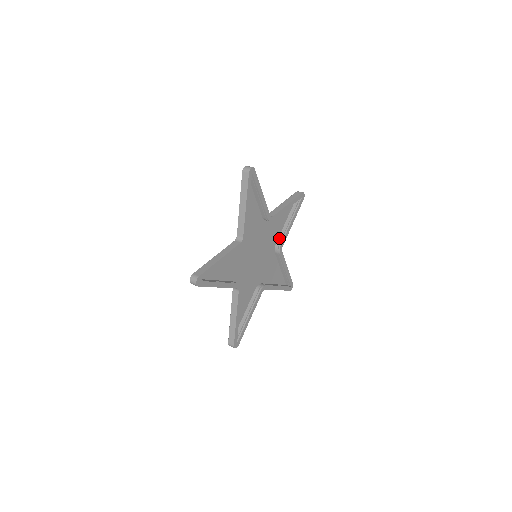
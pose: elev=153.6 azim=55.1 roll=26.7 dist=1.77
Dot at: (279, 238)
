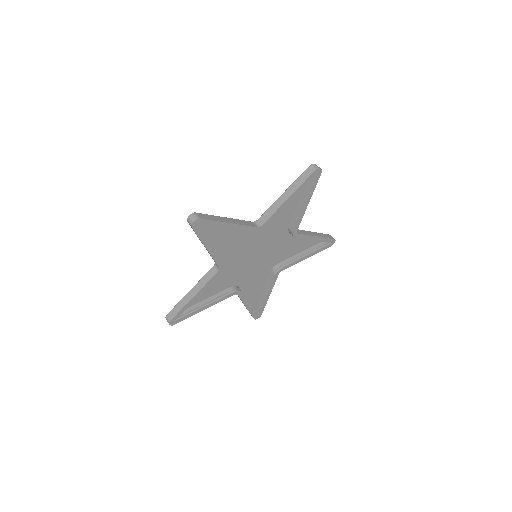
Dot at: (285, 261)
